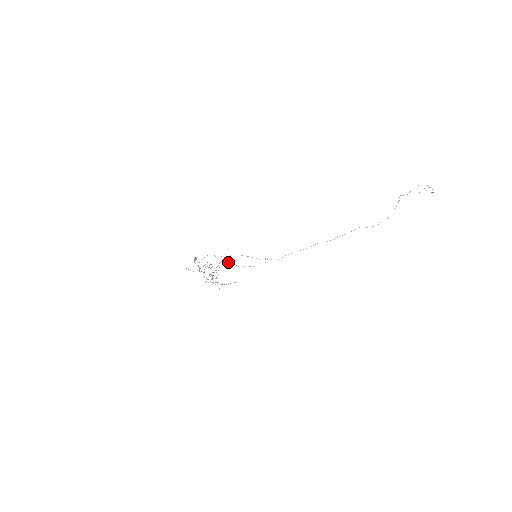
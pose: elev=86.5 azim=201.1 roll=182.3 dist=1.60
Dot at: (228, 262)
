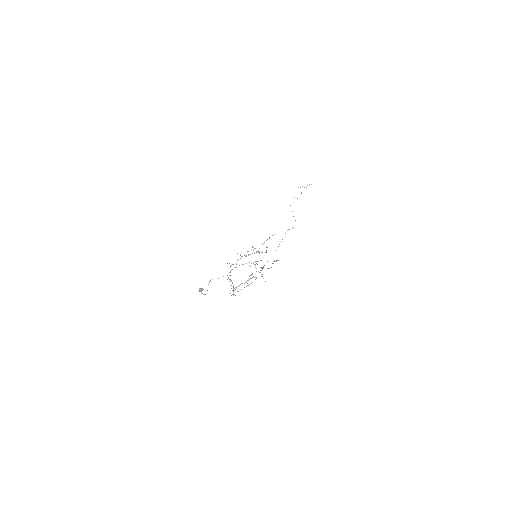
Dot at: occluded
